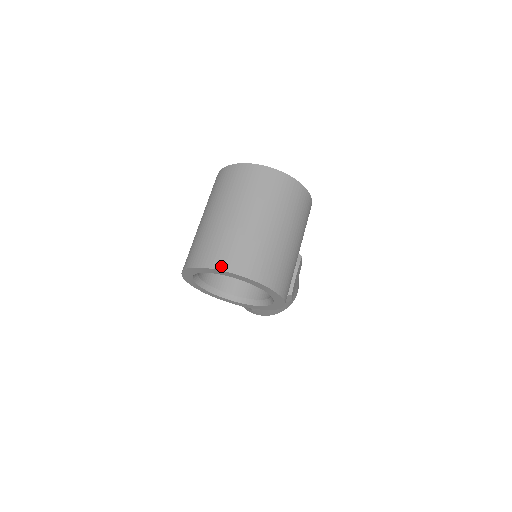
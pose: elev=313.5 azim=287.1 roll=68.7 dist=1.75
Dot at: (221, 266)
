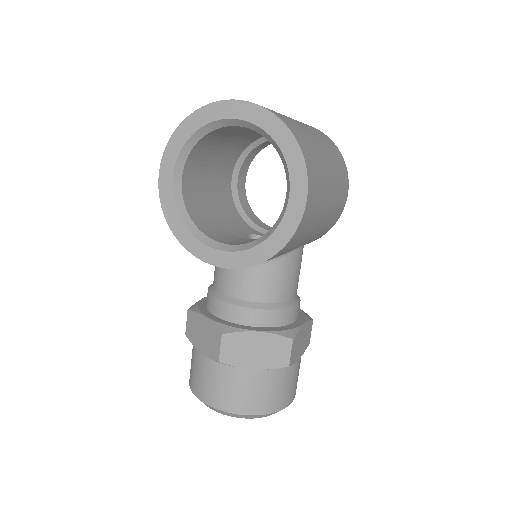
Dot at: (235, 100)
